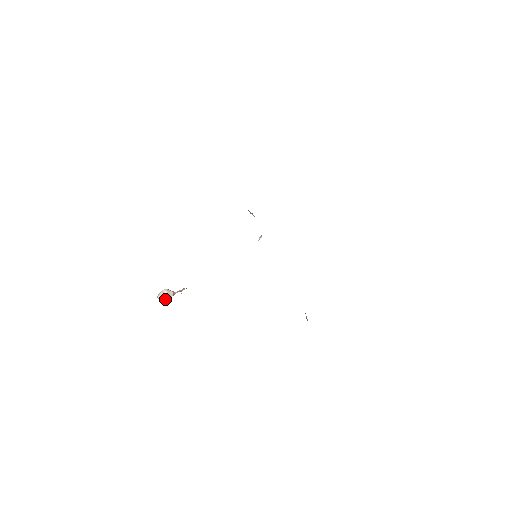
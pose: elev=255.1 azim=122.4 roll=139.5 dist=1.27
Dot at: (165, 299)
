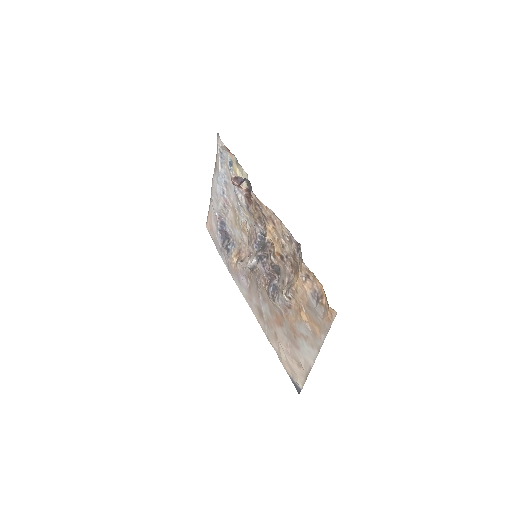
Dot at: (241, 177)
